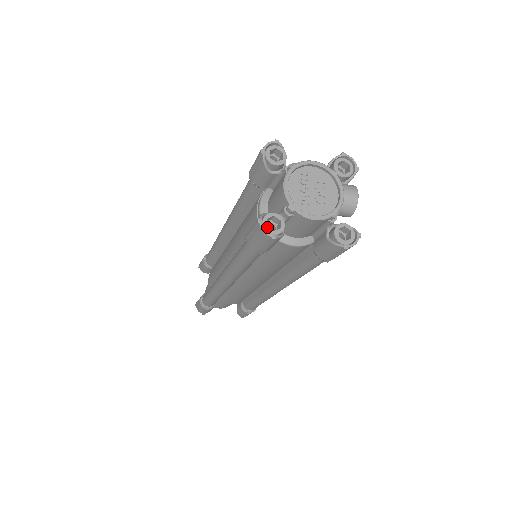
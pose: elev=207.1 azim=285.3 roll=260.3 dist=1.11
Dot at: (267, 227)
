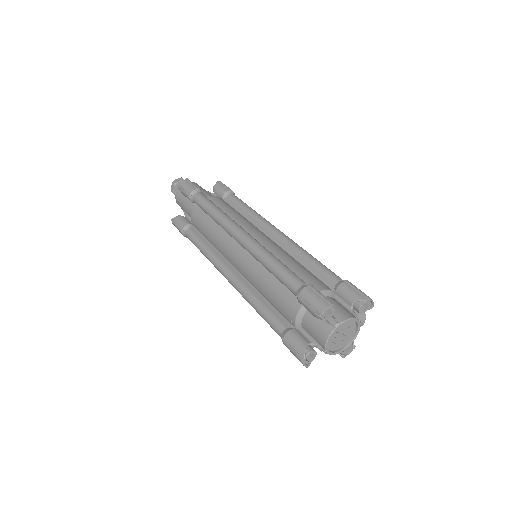
Dot at: (306, 361)
